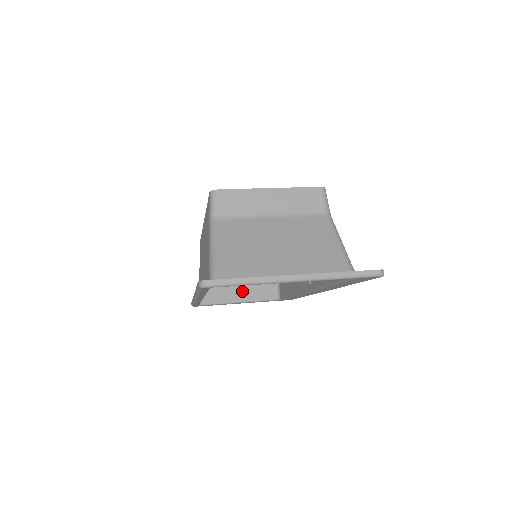
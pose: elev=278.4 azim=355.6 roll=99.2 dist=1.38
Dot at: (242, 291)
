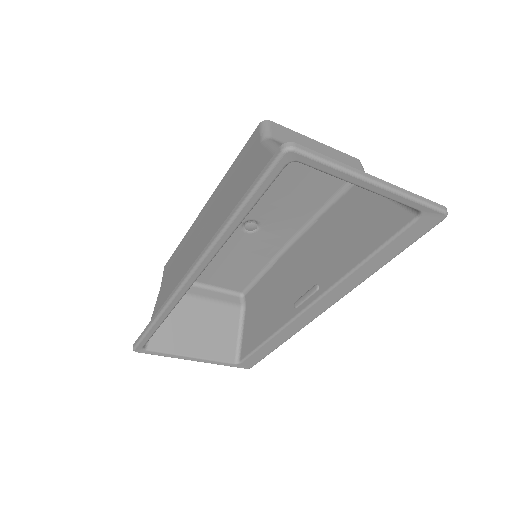
Dot at: (198, 342)
